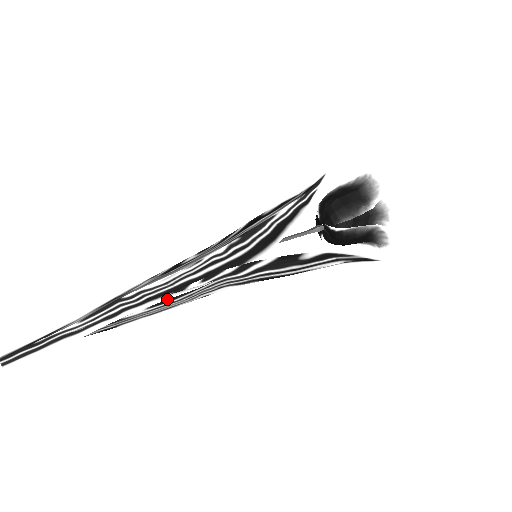
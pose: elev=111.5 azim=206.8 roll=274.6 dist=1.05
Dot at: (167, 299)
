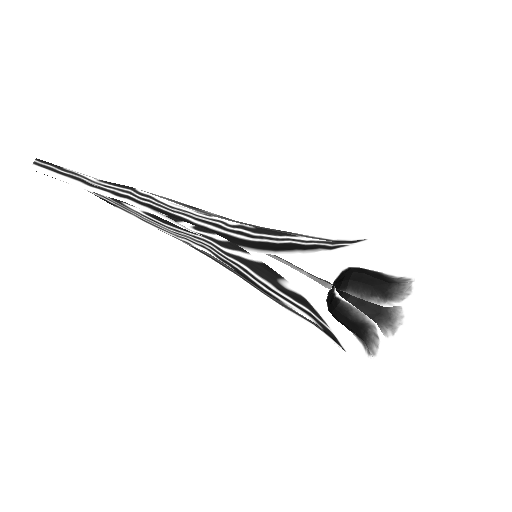
Dot at: (160, 217)
